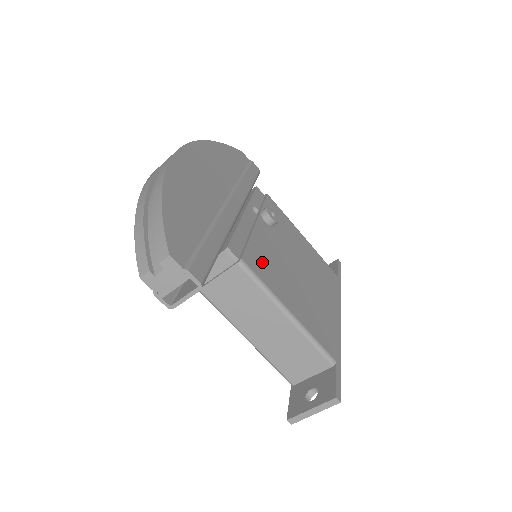
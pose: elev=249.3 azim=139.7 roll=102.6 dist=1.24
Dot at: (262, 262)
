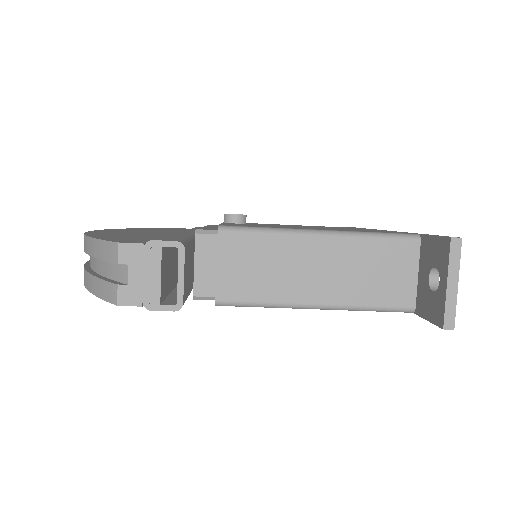
Dot at: occluded
